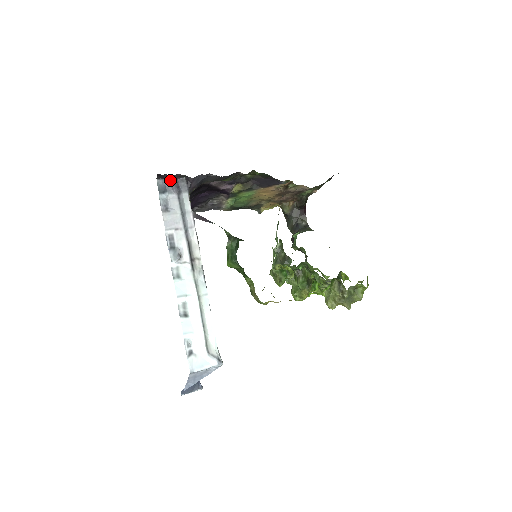
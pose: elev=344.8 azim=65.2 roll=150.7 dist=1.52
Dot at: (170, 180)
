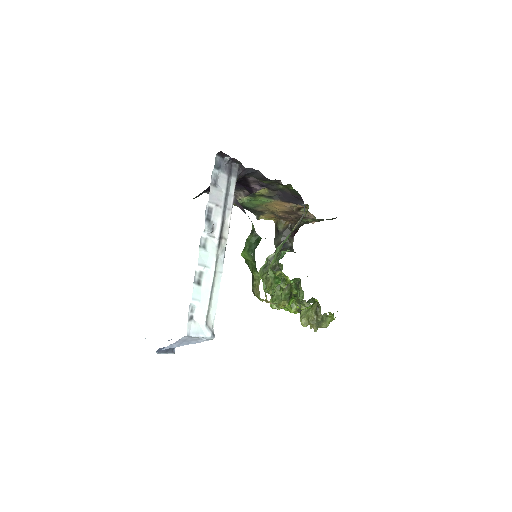
Dot at: (228, 161)
